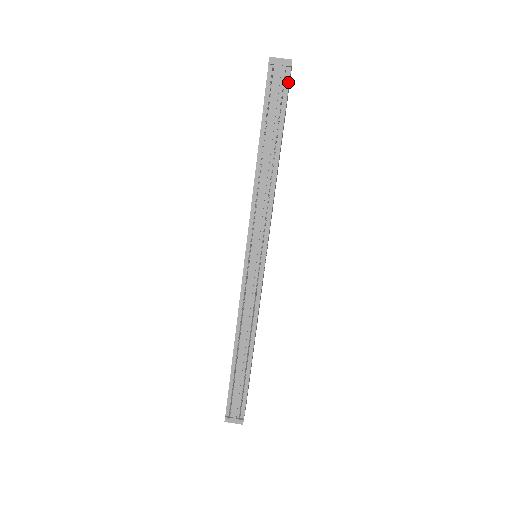
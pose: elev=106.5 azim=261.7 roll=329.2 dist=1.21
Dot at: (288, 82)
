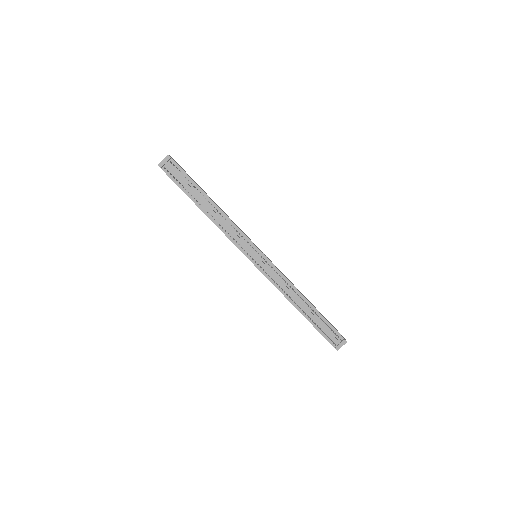
Dot at: (178, 165)
